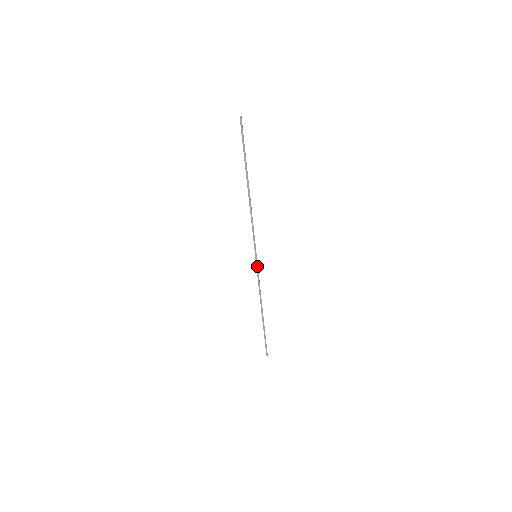
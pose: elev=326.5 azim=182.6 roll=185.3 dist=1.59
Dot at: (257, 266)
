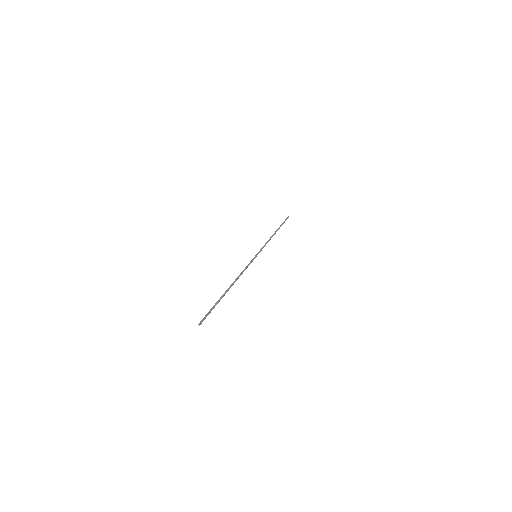
Dot at: occluded
